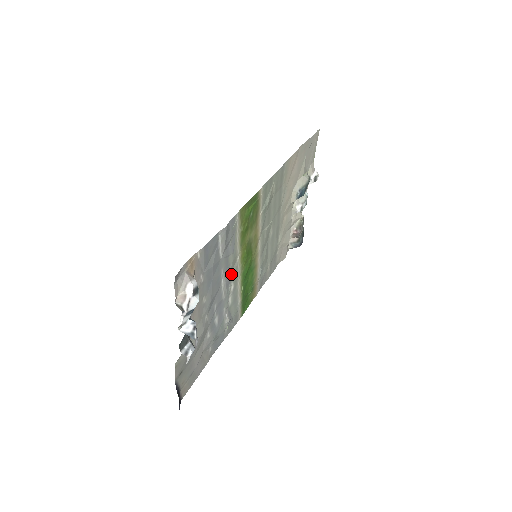
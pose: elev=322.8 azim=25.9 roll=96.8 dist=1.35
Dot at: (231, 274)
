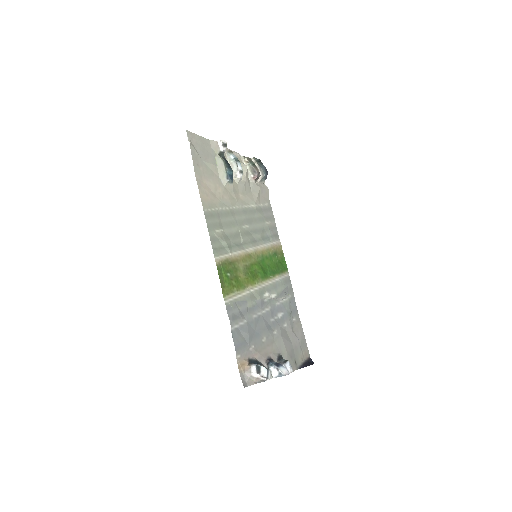
Dot at: (258, 300)
